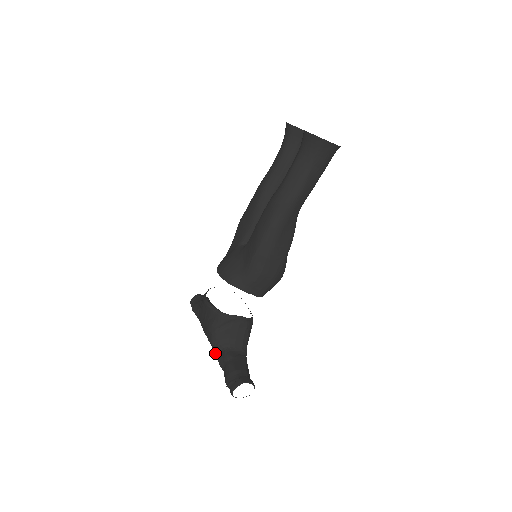
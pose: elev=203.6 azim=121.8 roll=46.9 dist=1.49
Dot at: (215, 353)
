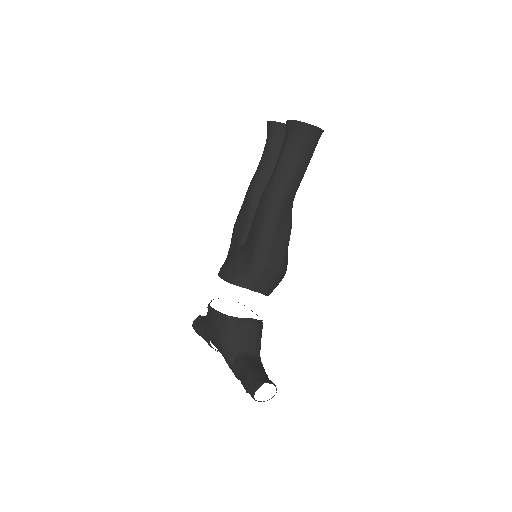
Dot at: (228, 362)
